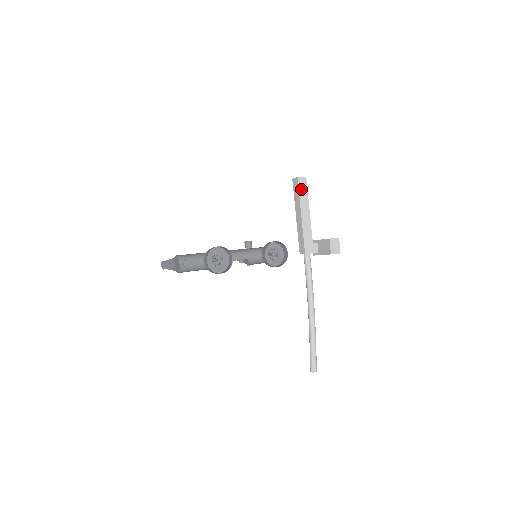
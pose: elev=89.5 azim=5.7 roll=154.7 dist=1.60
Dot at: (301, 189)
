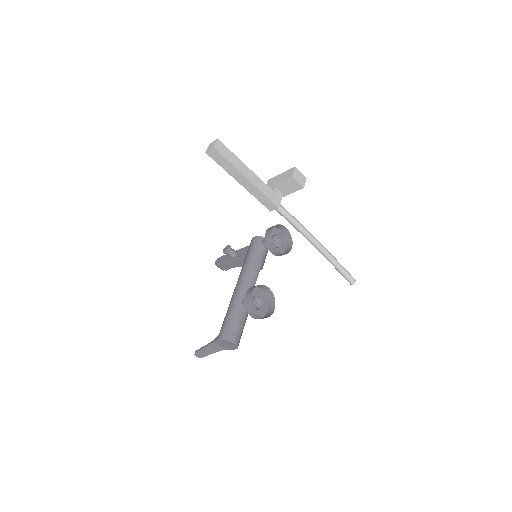
Dot at: (226, 155)
